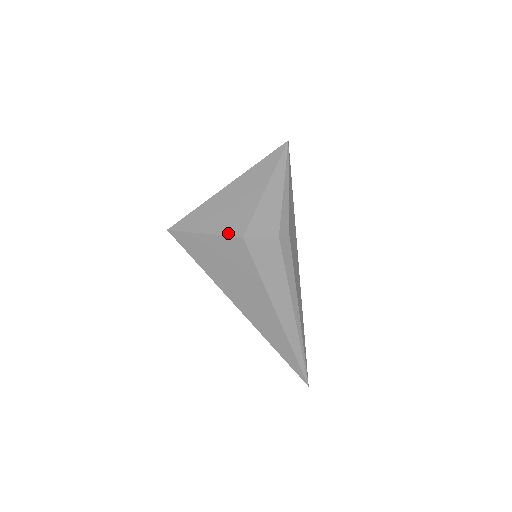
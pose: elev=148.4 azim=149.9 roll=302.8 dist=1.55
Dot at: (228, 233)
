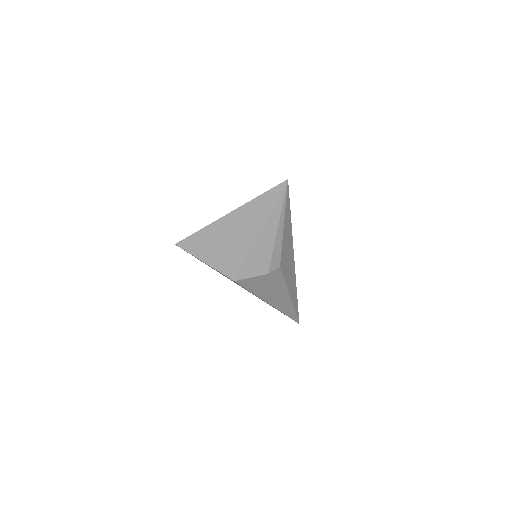
Dot at: (223, 271)
